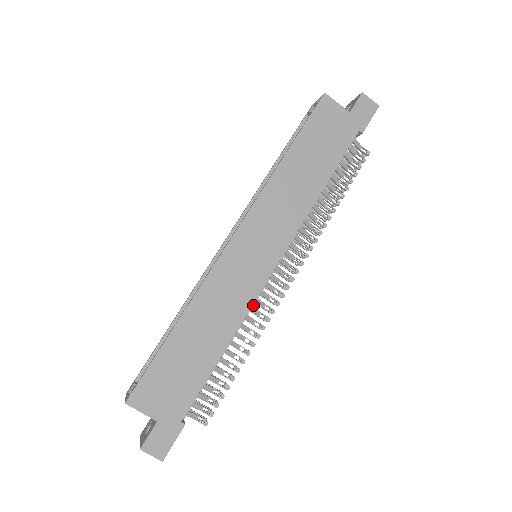
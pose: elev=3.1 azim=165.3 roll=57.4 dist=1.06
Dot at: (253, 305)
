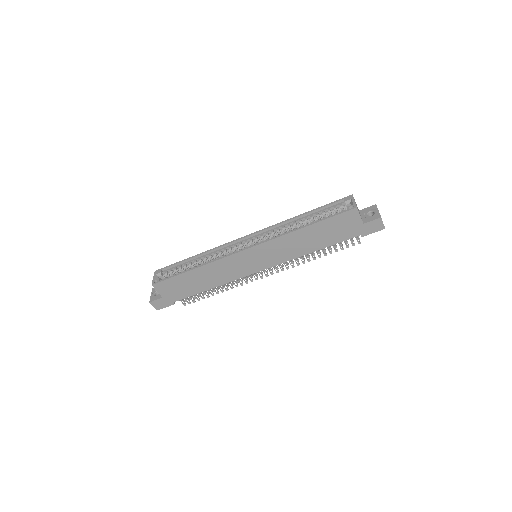
Dot at: occluded
